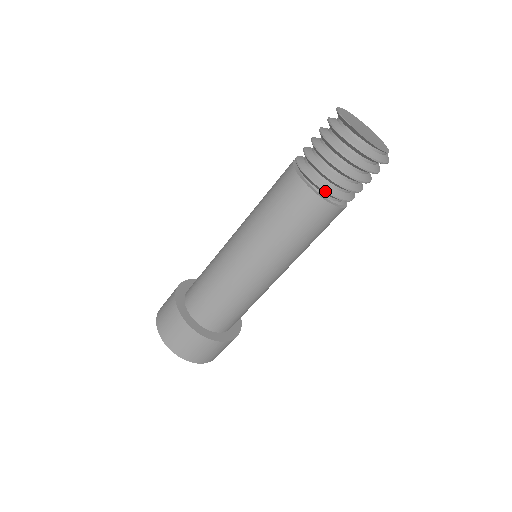
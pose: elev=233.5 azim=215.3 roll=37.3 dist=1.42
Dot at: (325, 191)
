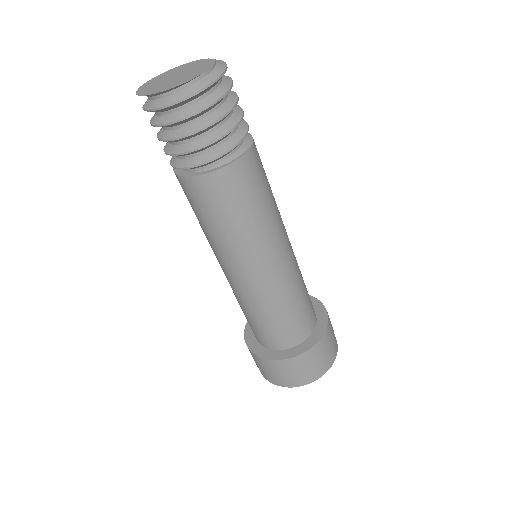
Dot at: occluded
